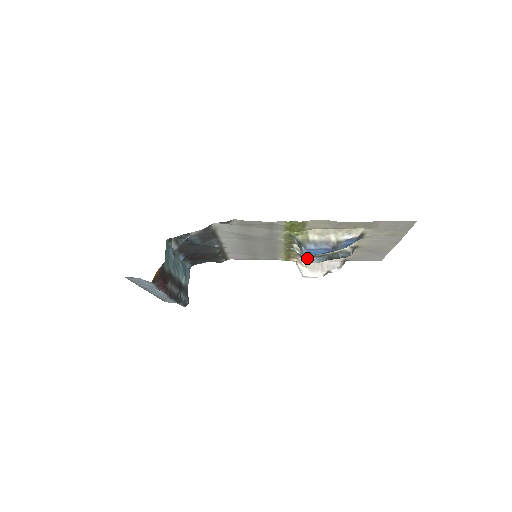
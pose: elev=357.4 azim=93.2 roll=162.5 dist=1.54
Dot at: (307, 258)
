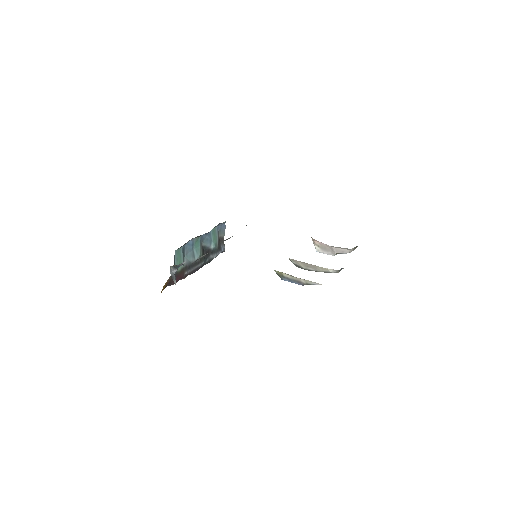
Dot at: occluded
